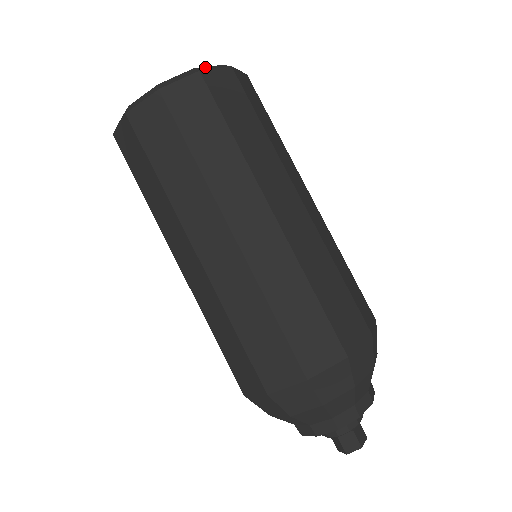
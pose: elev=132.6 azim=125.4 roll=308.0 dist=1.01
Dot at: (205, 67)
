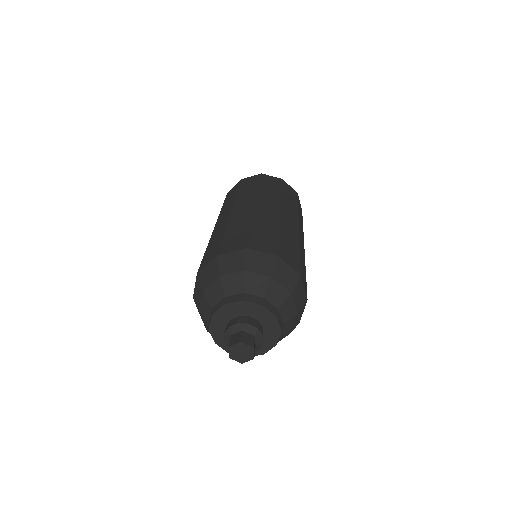
Dot at: occluded
